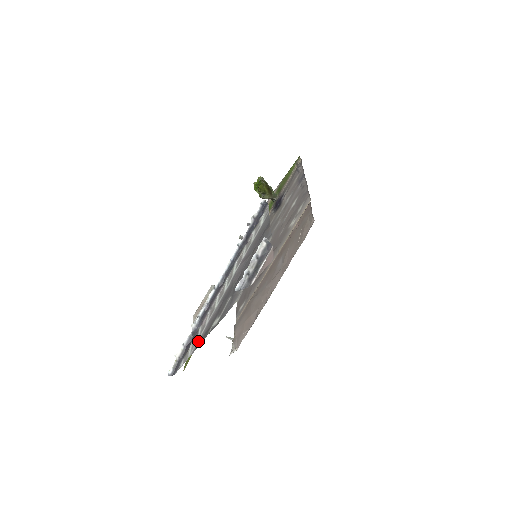
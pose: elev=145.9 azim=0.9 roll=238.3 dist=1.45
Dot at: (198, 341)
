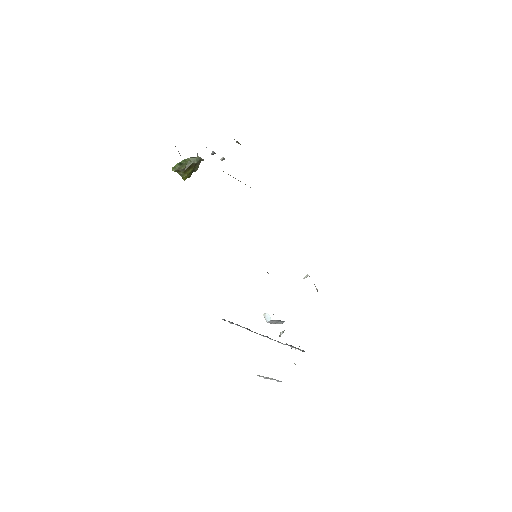
Dot at: occluded
